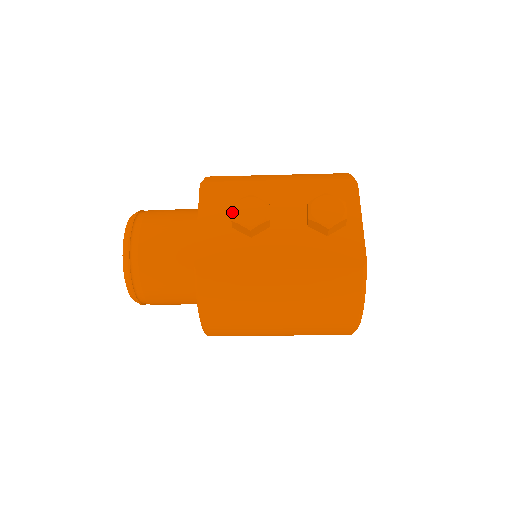
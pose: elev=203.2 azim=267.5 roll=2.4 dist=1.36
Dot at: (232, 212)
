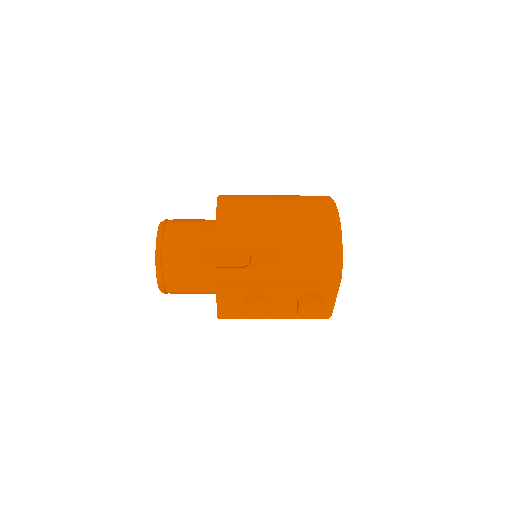
Dot at: (244, 311)
